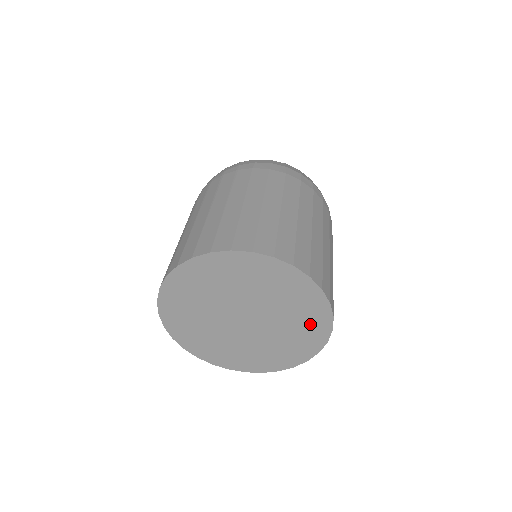
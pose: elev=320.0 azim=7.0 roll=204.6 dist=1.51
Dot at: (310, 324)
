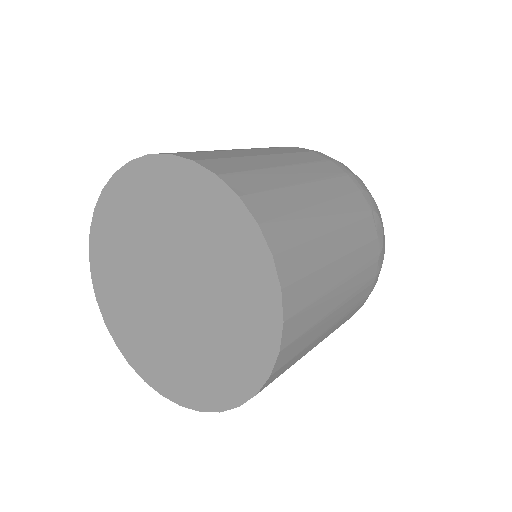
Dot at: (228, 236)
